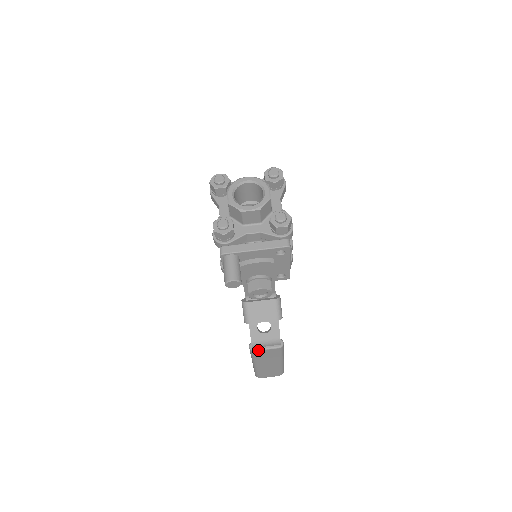
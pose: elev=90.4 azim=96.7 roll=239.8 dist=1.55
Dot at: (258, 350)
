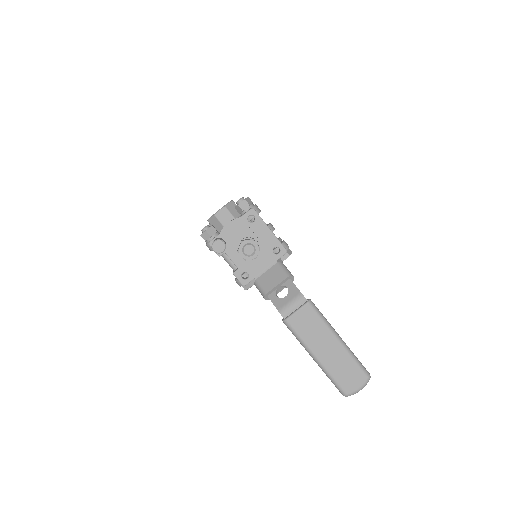
Dot at: (290, 317)
